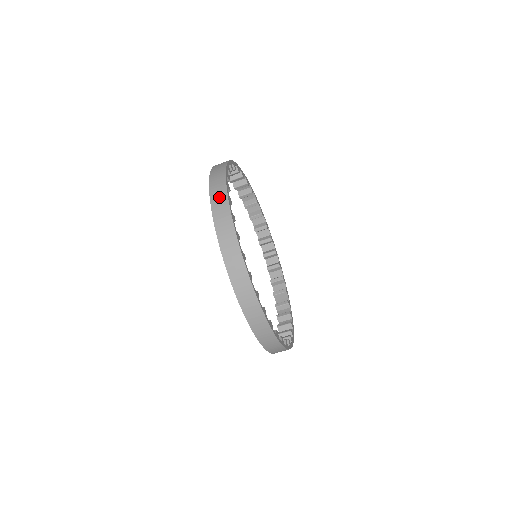
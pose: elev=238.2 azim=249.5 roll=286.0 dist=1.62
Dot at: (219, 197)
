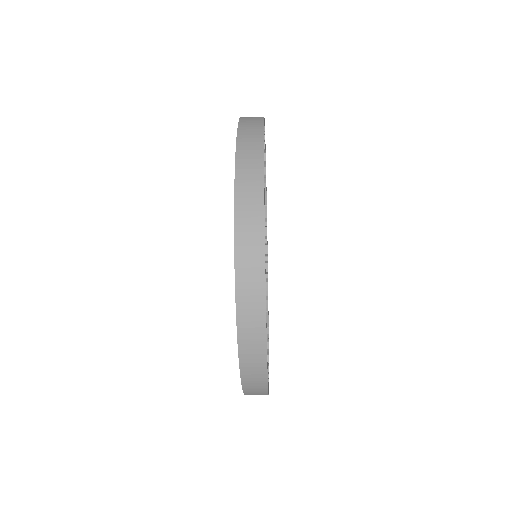
Dot at: (255, 382)
